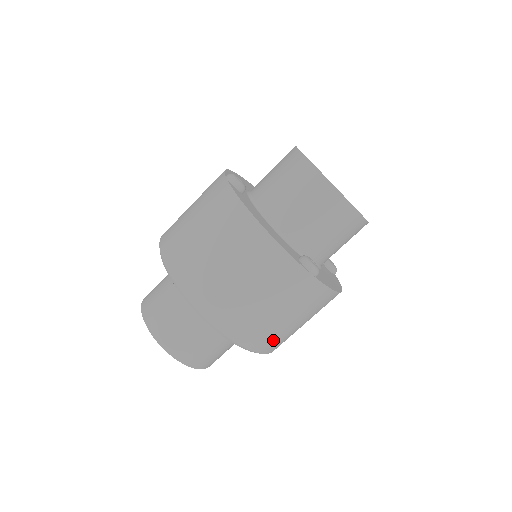
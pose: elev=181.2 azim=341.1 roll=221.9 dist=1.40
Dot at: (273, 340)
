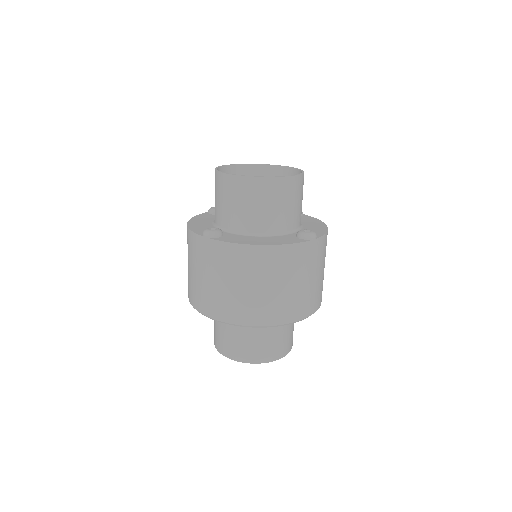
Dot at: (321, 291)
